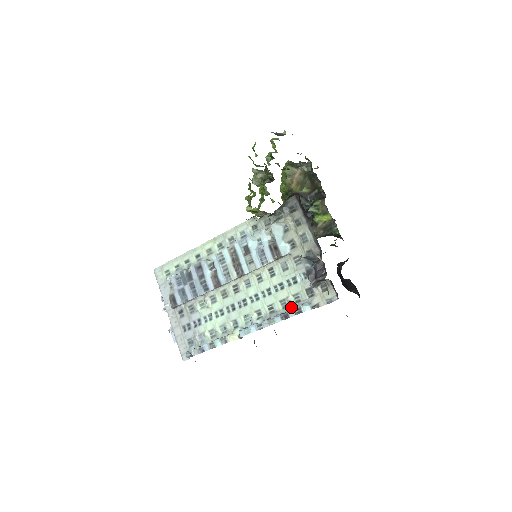
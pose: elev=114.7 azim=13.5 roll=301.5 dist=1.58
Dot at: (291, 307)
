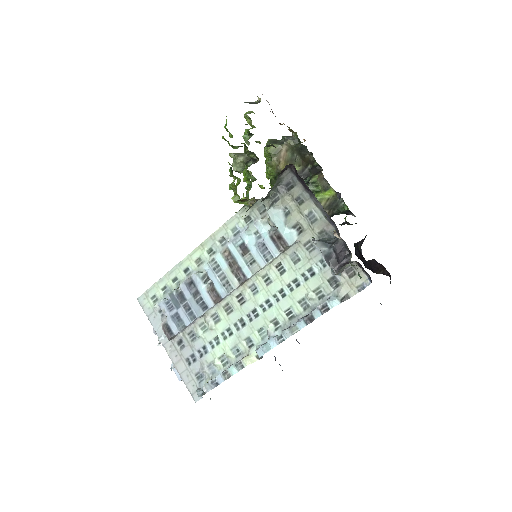
Dot at: (314, 306)
